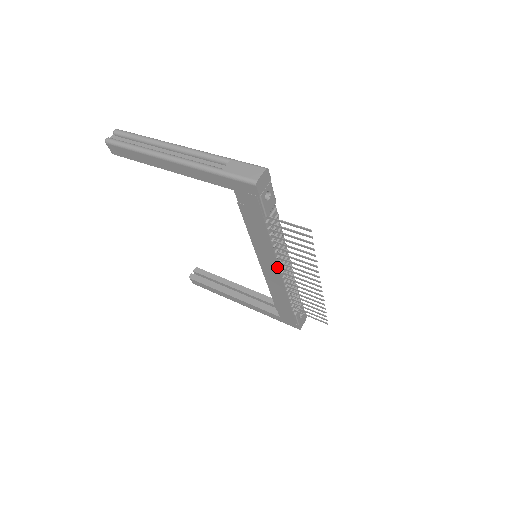
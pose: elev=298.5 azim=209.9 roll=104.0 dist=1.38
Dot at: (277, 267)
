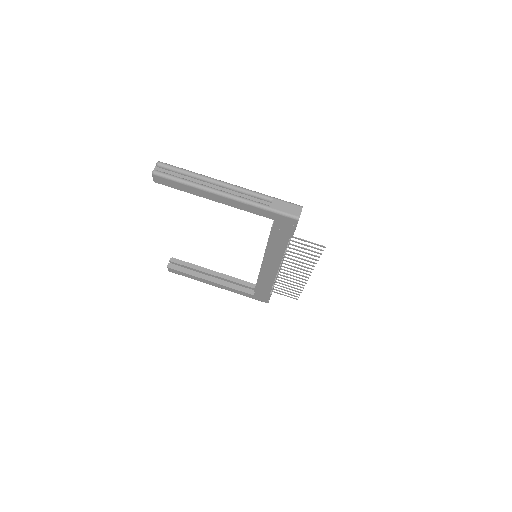
Dot at: (278, 266)
